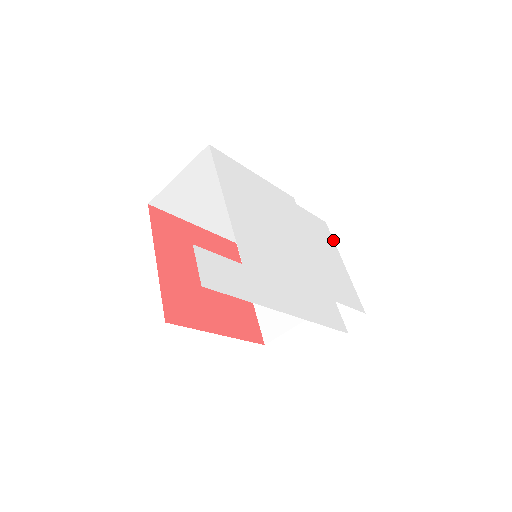
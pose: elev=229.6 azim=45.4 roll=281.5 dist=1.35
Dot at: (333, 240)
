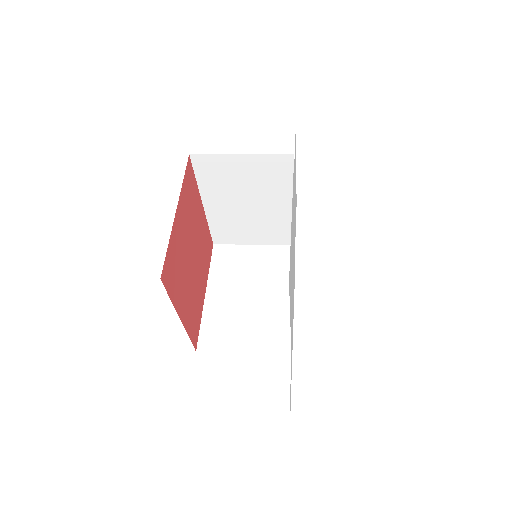
Dot at: occluded
